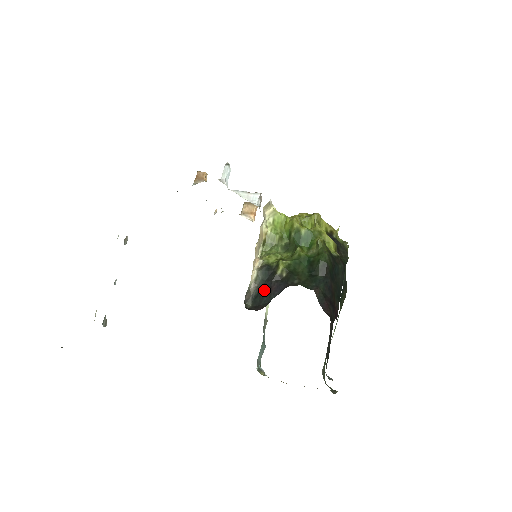
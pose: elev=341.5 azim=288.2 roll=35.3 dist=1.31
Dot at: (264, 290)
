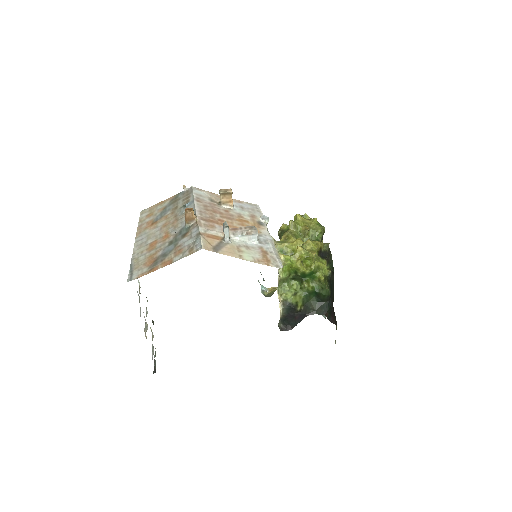
Dot at: (290, 318)
